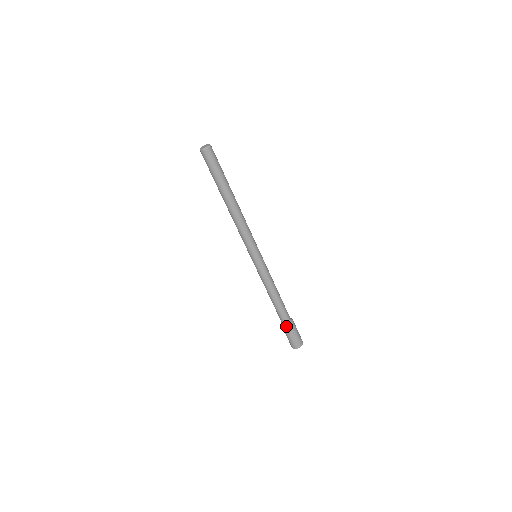
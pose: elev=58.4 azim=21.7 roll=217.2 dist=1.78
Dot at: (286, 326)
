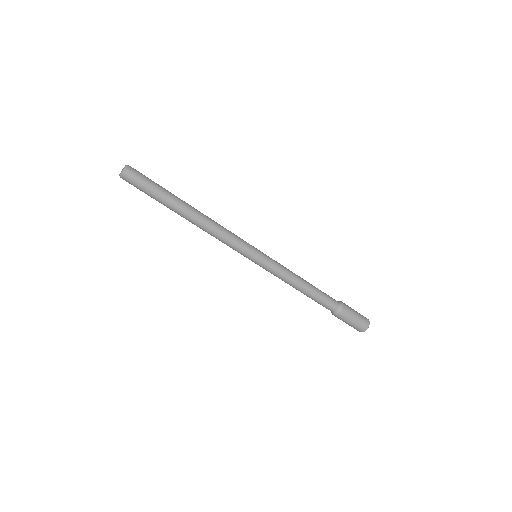
Dot at: (332, 313)
